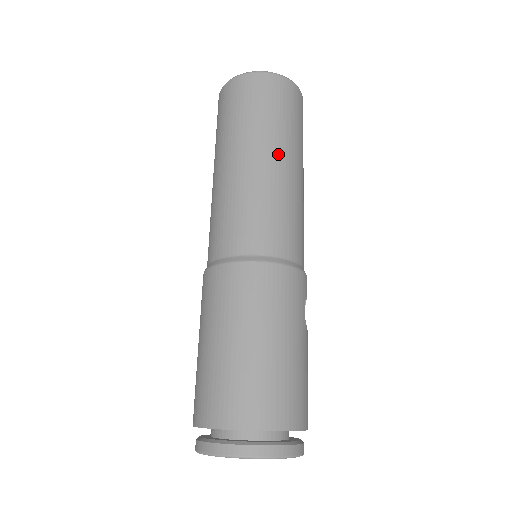
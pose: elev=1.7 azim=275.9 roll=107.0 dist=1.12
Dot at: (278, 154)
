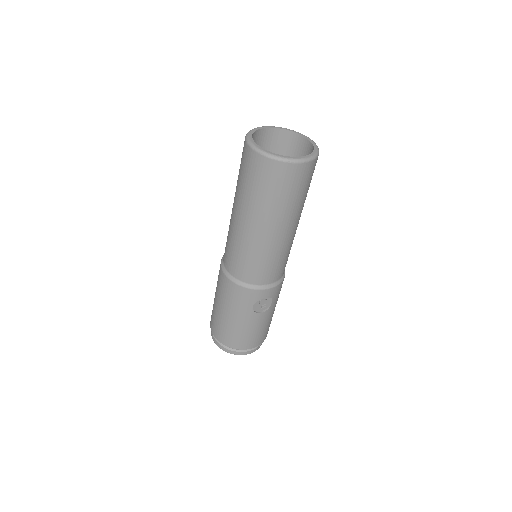
Dot at: (248, 219)
